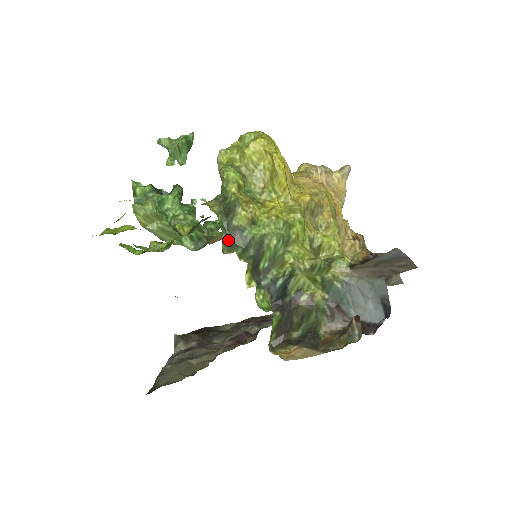
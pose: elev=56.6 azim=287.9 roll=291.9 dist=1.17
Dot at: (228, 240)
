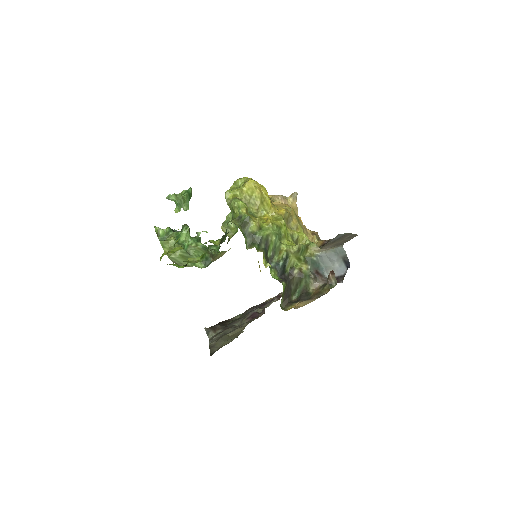
Dot at: (248, 241)
